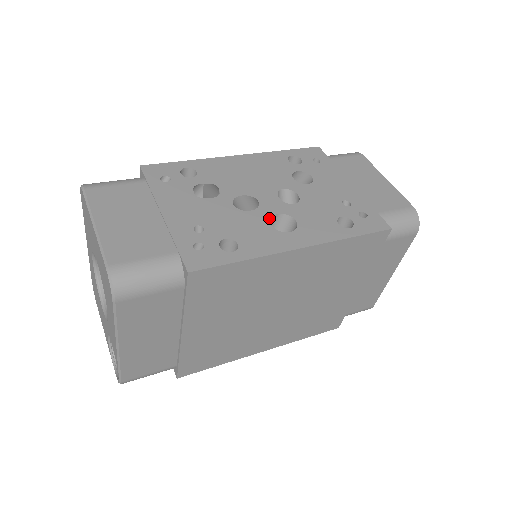
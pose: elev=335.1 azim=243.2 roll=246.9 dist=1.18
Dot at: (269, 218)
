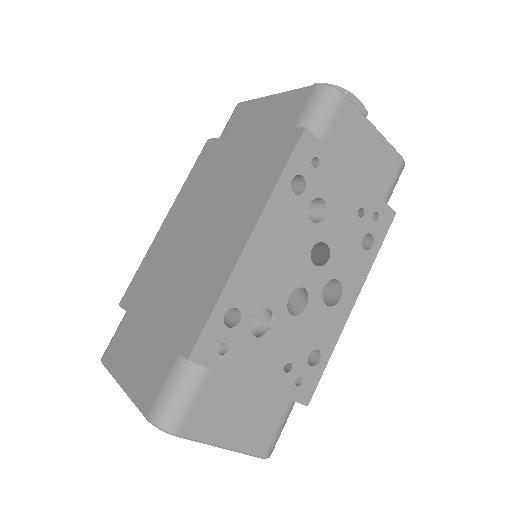
Dot at: (322, 300)
